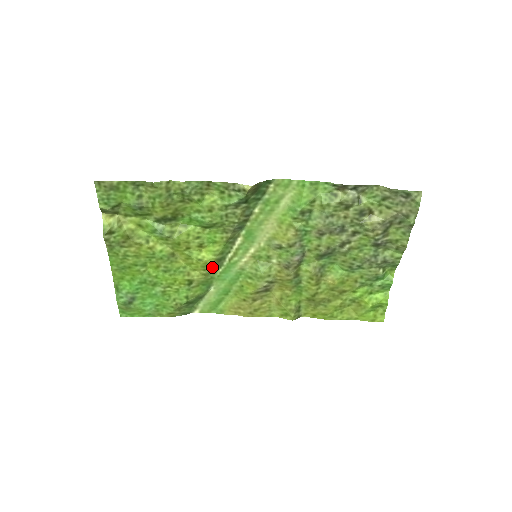
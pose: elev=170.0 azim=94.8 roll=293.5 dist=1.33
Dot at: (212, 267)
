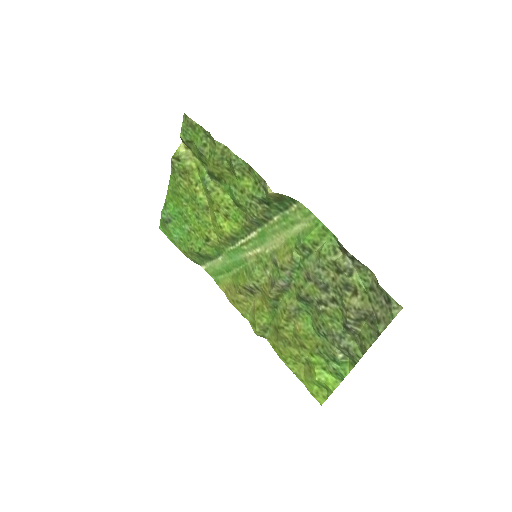
Dot at: (226, 240)
